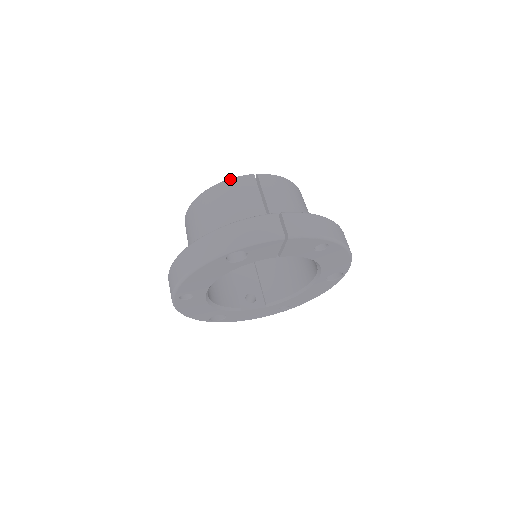
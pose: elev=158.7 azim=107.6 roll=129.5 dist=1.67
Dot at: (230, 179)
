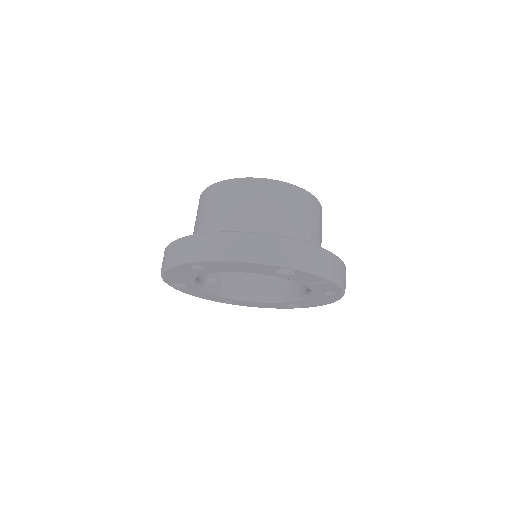
Dot at: (295, 186)
